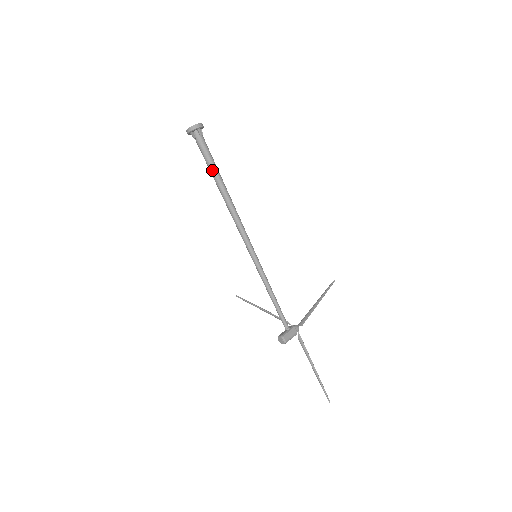
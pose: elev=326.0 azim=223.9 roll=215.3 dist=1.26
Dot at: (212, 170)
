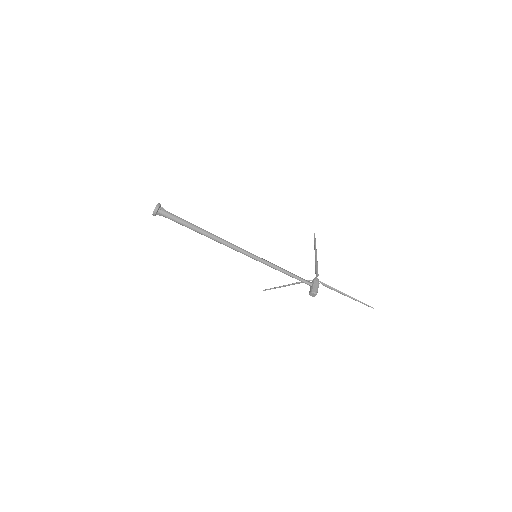
Dot at: (187, 226)
